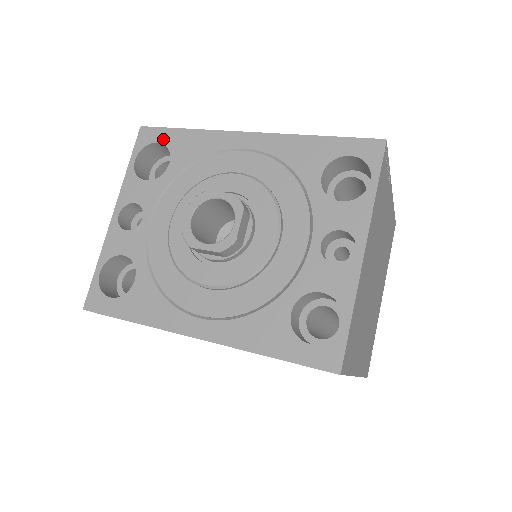
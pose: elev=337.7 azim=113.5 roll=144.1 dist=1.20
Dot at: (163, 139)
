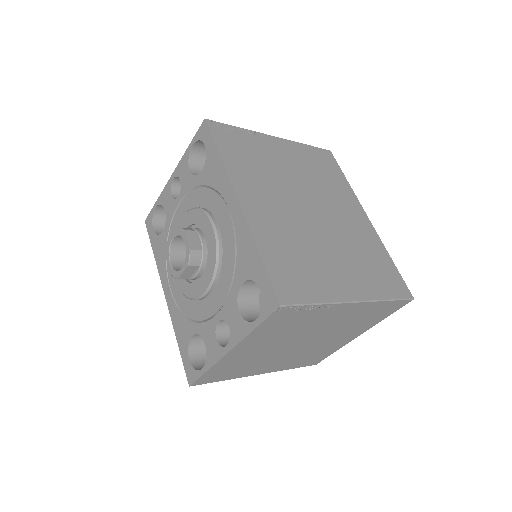
Dot at: (207, 146)
